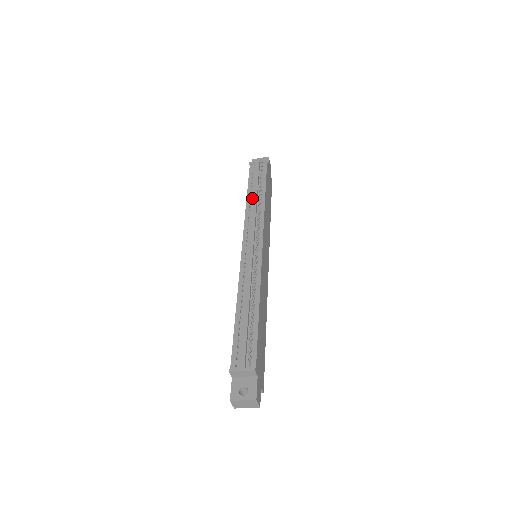
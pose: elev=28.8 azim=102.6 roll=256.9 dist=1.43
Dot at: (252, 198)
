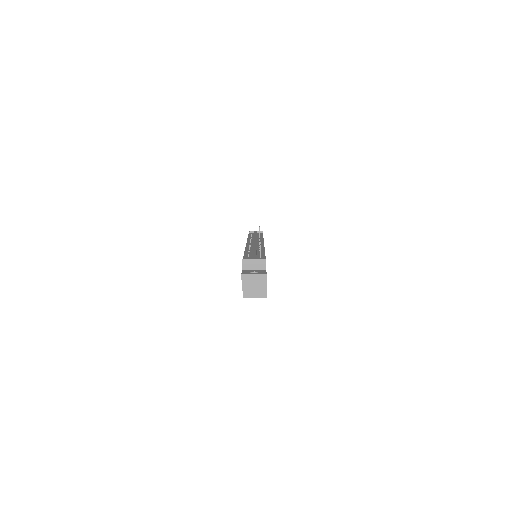
Dot at: (252, 237)
